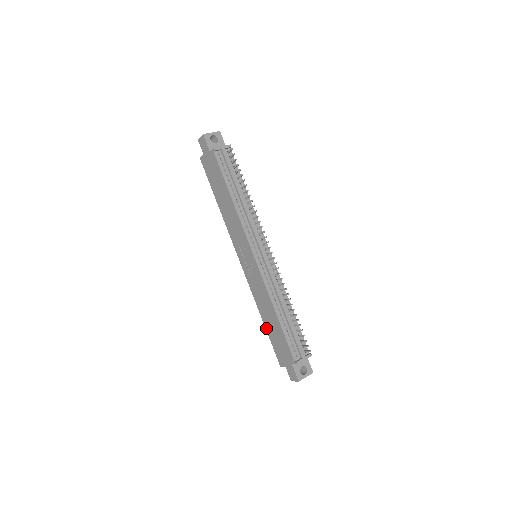
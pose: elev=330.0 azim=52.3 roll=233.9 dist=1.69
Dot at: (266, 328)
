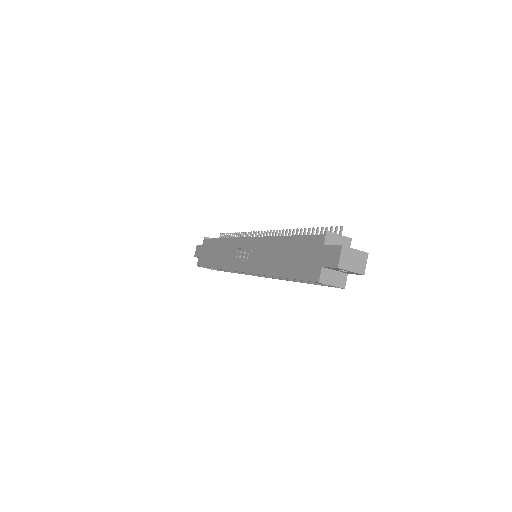
Dot at: (284, 275)
